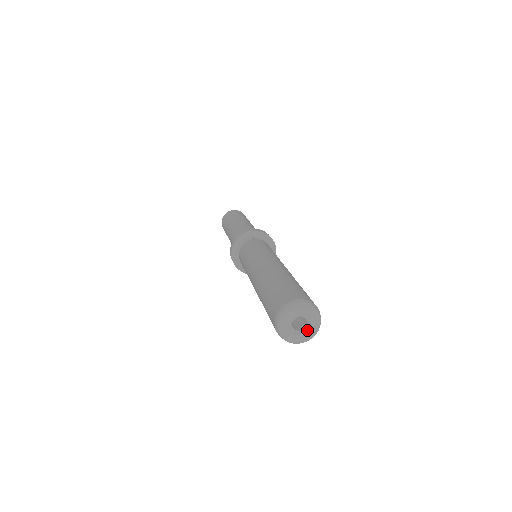
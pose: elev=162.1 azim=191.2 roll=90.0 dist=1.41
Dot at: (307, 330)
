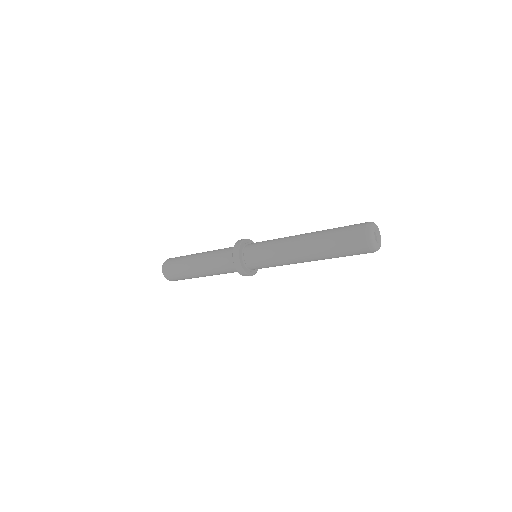
Dot at: (377, 242)
